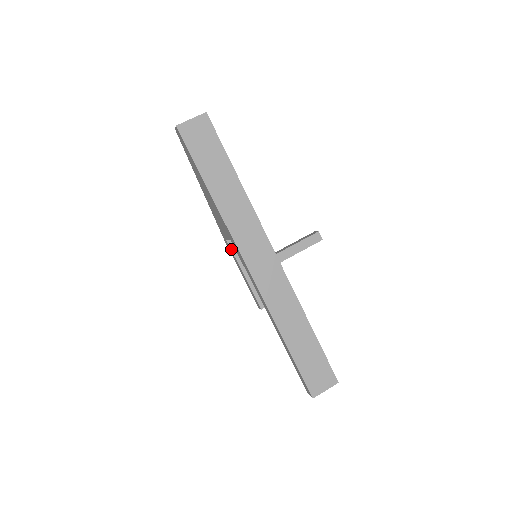
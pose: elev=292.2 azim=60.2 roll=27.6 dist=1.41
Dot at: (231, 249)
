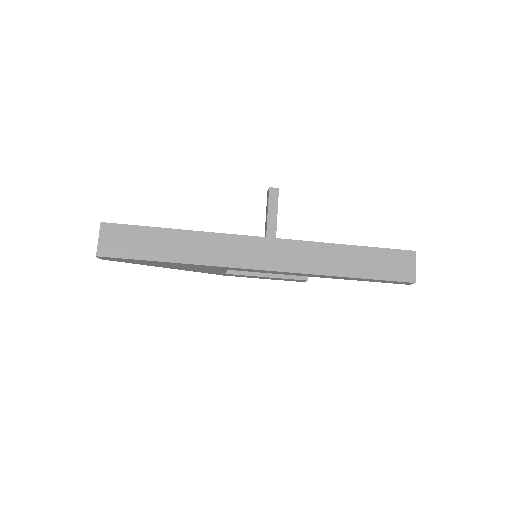
Dot at: (237, 275)
